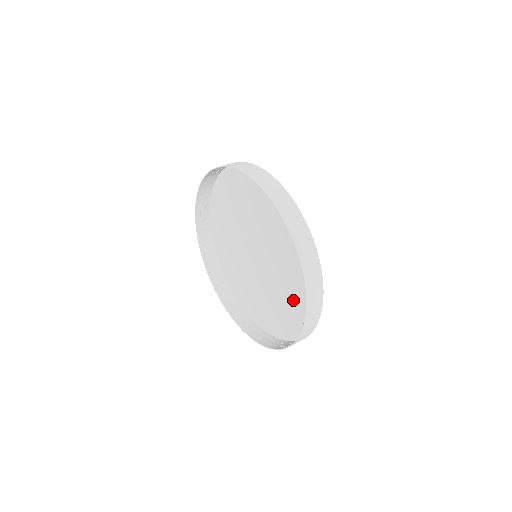
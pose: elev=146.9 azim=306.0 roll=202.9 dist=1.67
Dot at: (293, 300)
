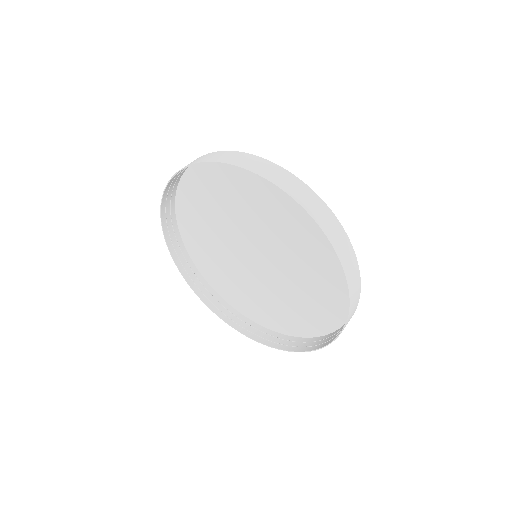
Dot at: (320, 270)
